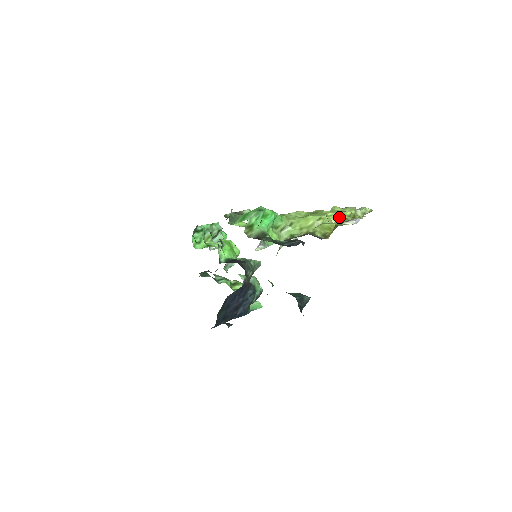
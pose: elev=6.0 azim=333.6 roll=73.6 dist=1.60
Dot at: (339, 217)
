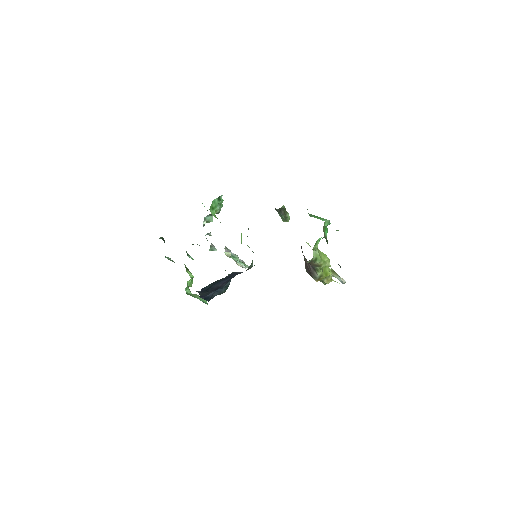
Dot at: (329, 271)
